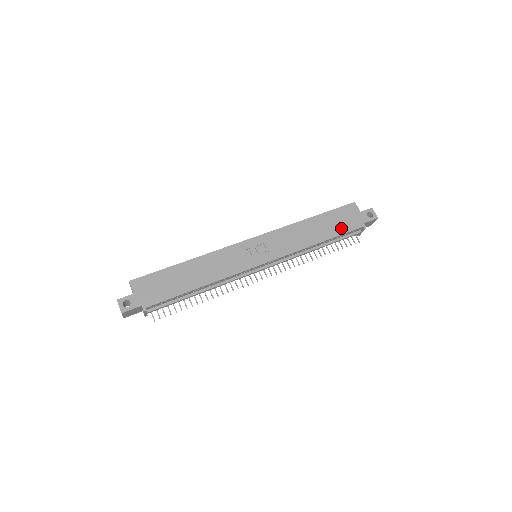
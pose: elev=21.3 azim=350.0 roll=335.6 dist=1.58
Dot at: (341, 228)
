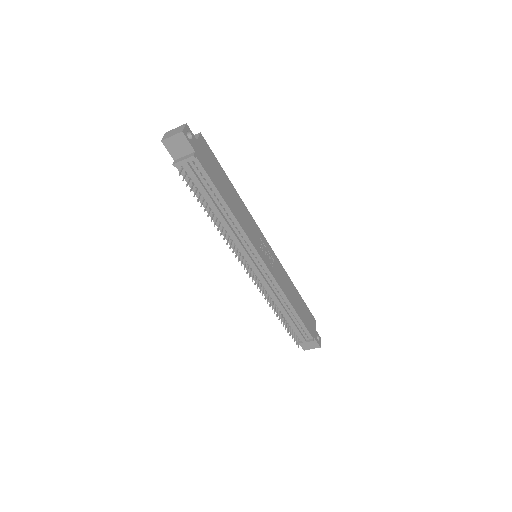
Dot at: (305, 320)
